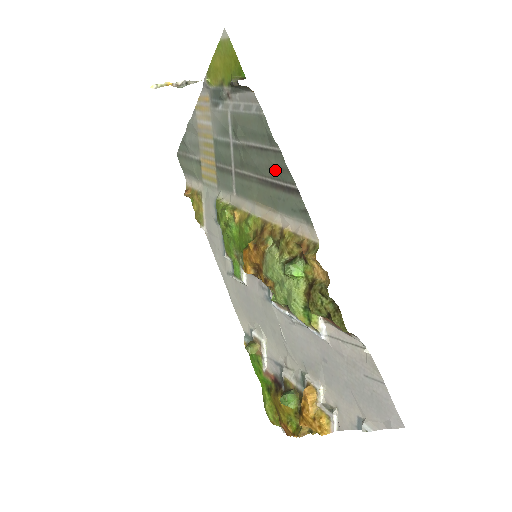
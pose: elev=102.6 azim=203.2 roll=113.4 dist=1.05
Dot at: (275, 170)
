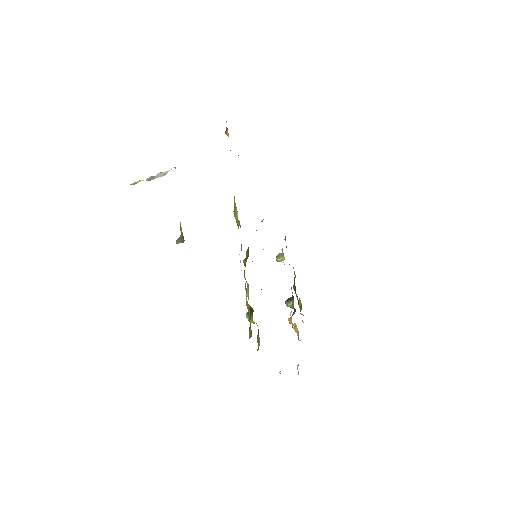
Dot at: occluded
